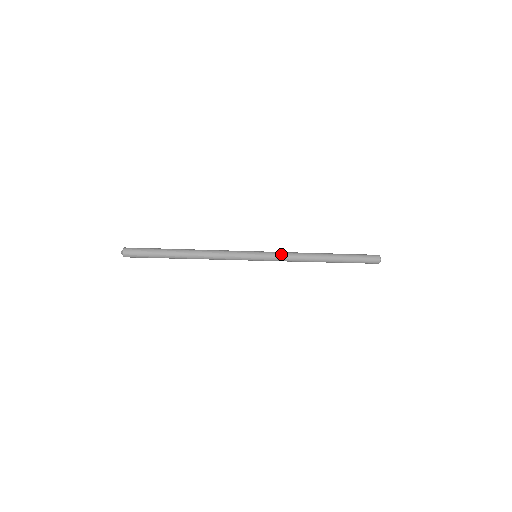
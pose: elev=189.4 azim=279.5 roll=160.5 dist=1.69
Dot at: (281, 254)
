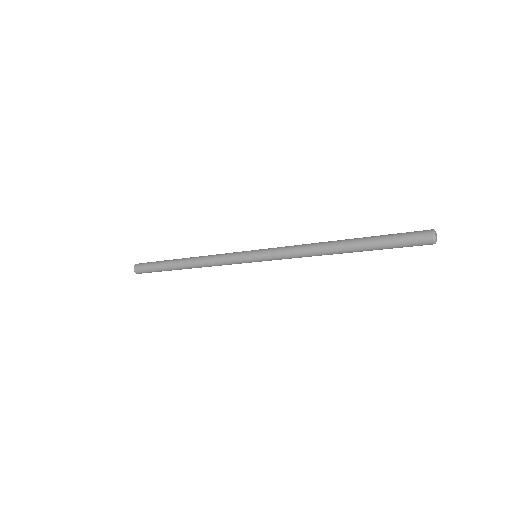
Dot at: (281, 251)
